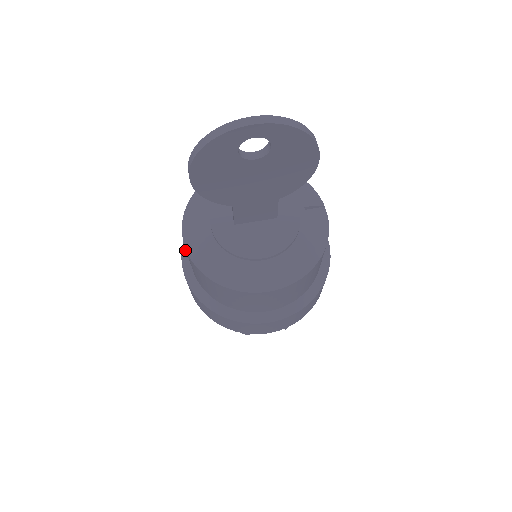
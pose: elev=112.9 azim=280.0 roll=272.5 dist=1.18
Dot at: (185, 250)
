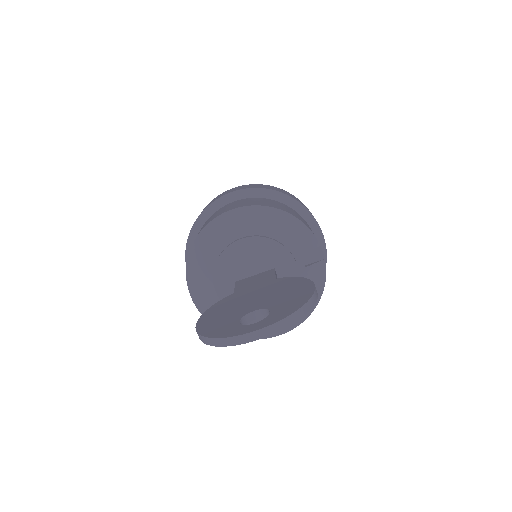
Dot at: occluded
